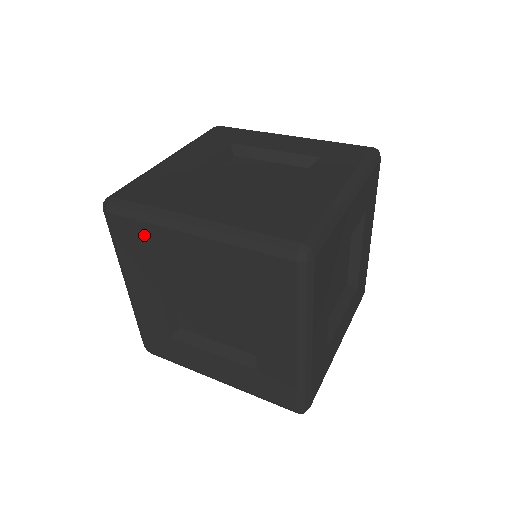
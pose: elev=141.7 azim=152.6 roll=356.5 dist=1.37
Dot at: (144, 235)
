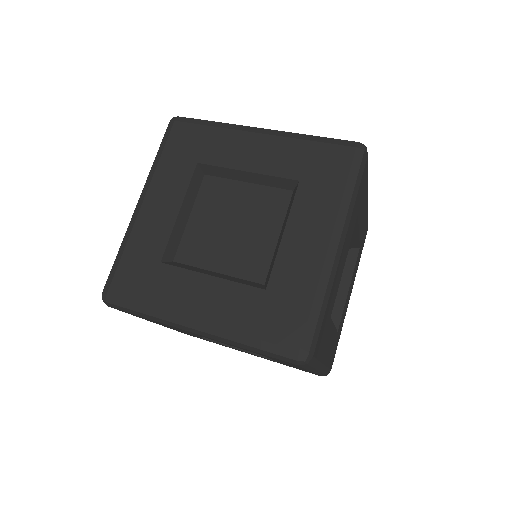
Dot at: (204, 139)
